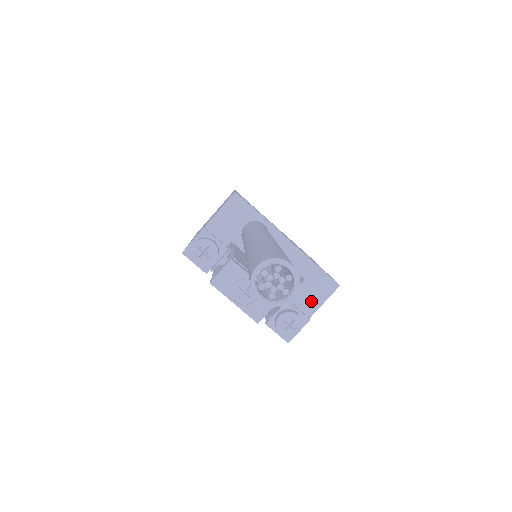
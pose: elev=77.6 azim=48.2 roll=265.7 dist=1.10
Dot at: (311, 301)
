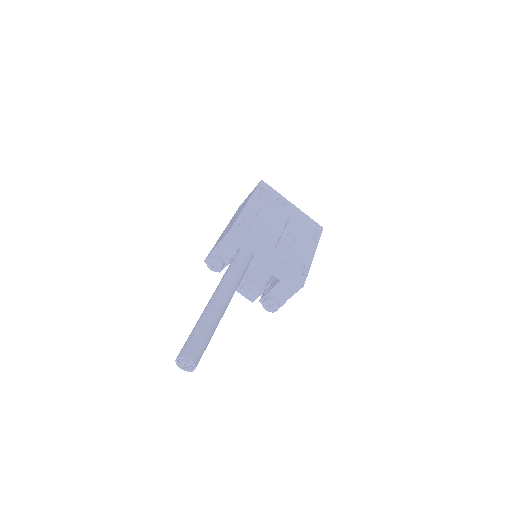
Dot at: (286, 292)
